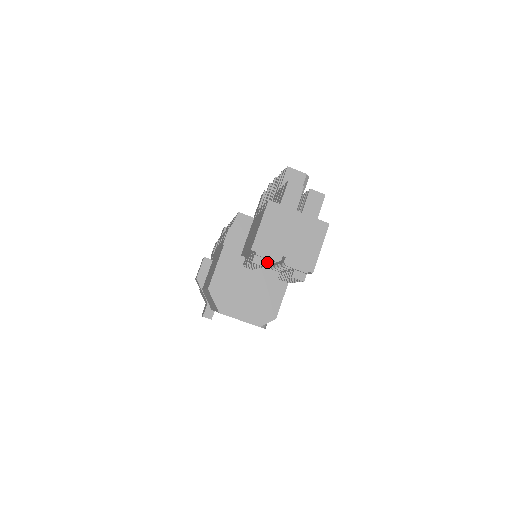
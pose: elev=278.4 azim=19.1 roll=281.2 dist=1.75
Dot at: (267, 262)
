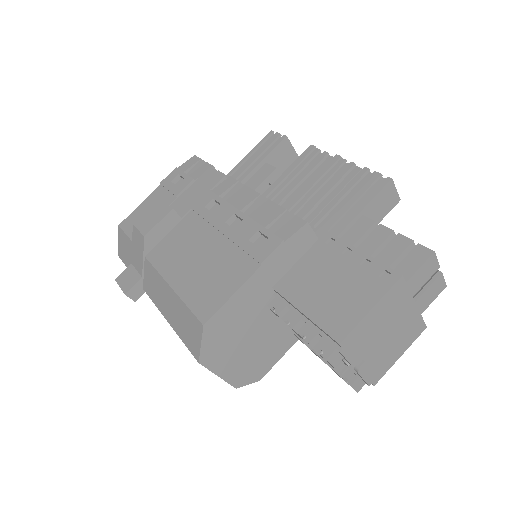
Dot at: occluded
